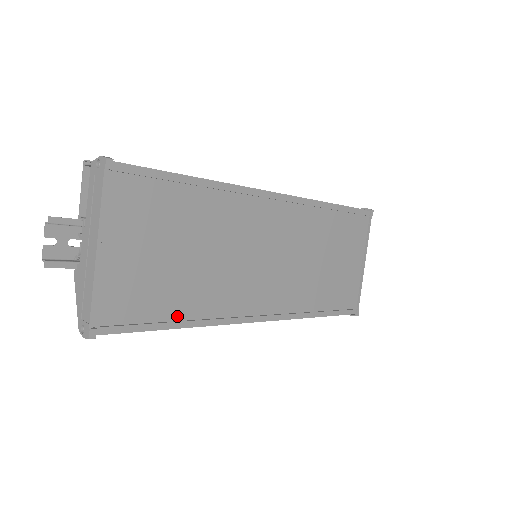
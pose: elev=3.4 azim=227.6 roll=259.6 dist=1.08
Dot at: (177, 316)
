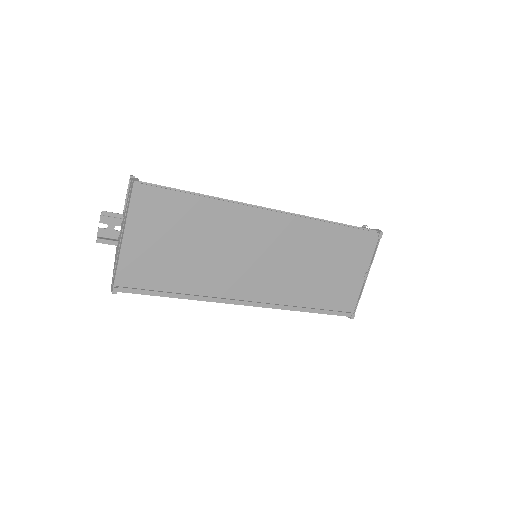
Dot at: (179, 290)
